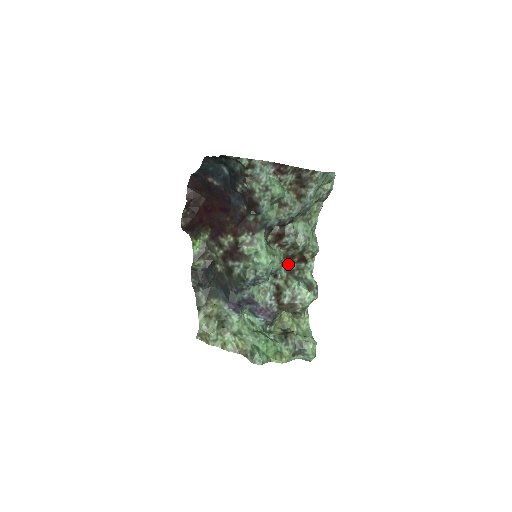
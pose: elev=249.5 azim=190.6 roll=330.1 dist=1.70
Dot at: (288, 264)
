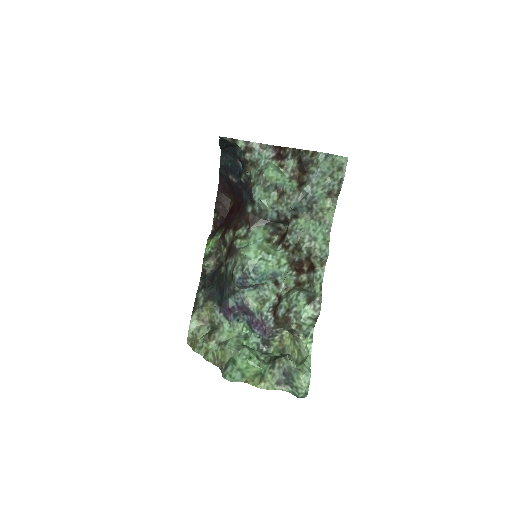
Dot at: (299, 274)
